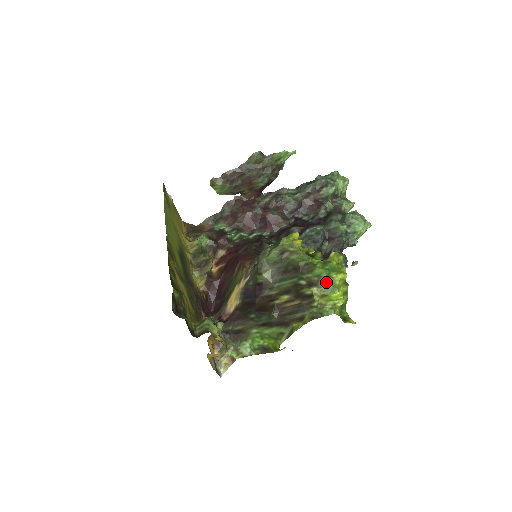
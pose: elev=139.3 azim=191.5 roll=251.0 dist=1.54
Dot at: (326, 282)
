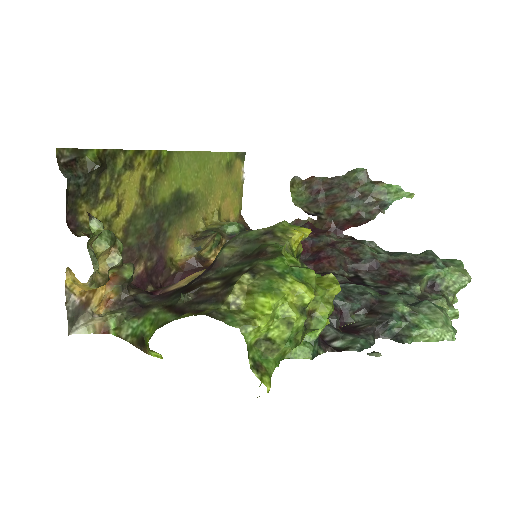
Dot at: (269, 276)
